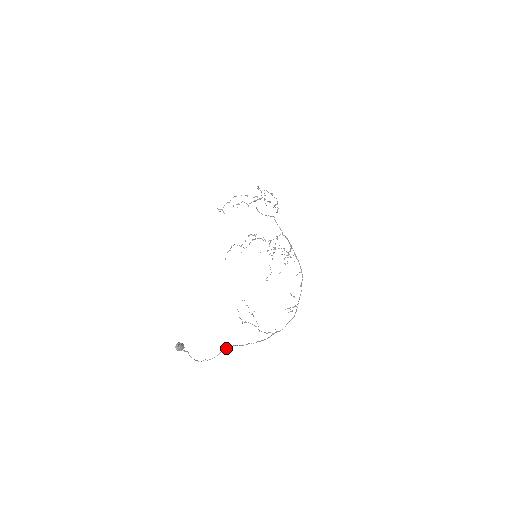
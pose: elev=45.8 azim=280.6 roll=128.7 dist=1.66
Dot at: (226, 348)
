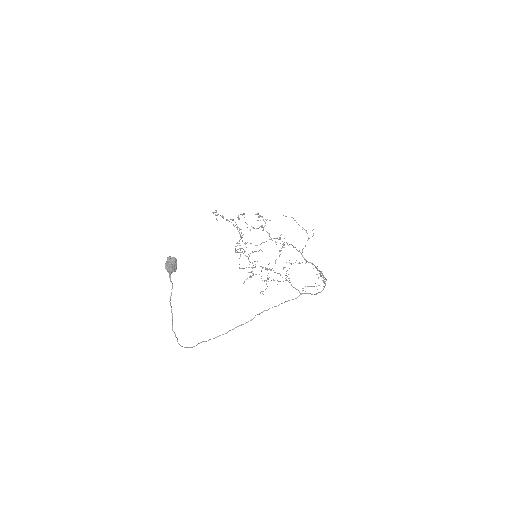
Dot at: (206, 341)
